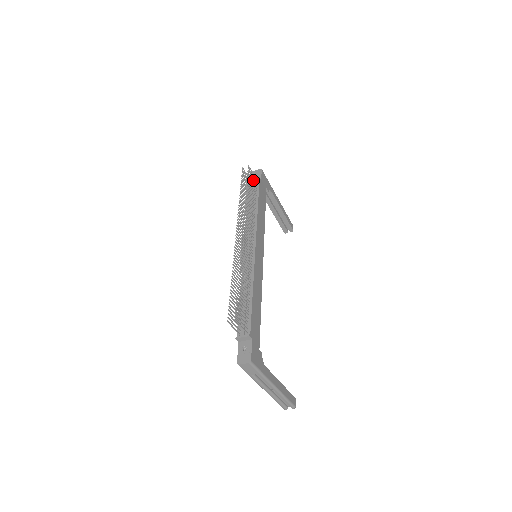
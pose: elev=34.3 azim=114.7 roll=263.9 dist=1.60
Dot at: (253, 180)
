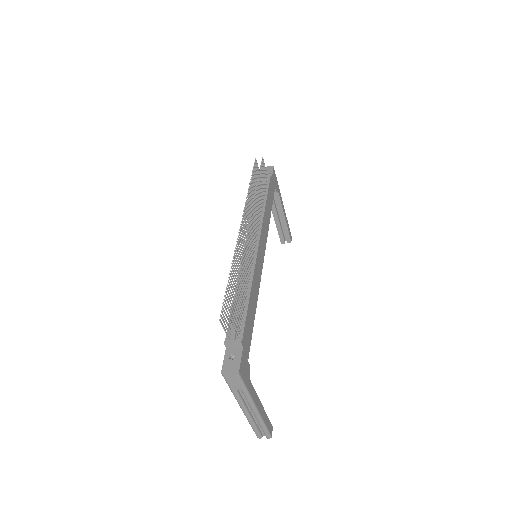
Dot at: occluded
